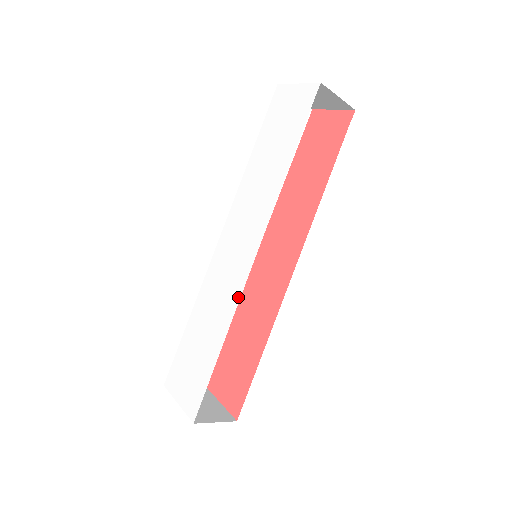
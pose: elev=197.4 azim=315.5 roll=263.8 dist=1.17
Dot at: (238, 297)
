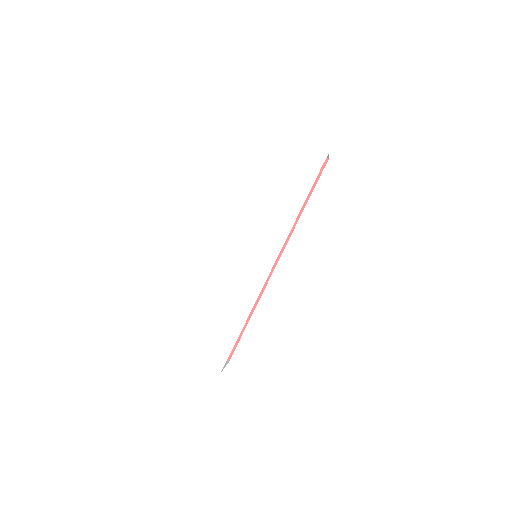
Dot at: (258, 292)
